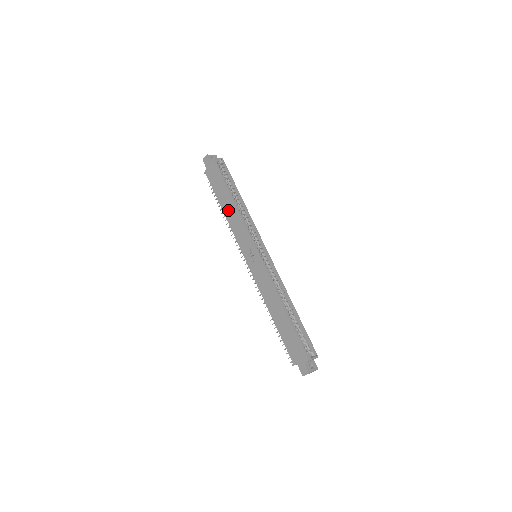
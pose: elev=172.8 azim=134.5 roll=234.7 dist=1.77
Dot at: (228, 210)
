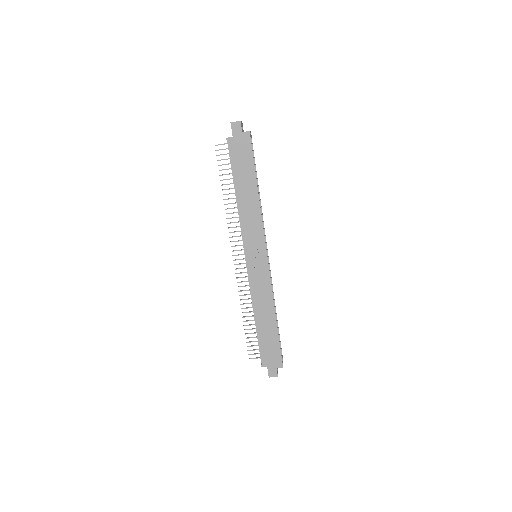
Dot at: (246, 199)
